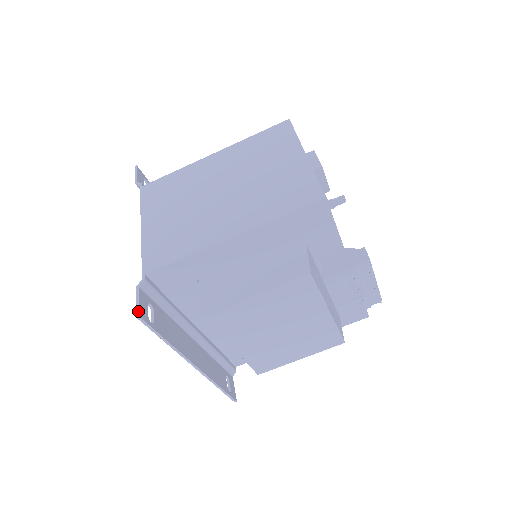
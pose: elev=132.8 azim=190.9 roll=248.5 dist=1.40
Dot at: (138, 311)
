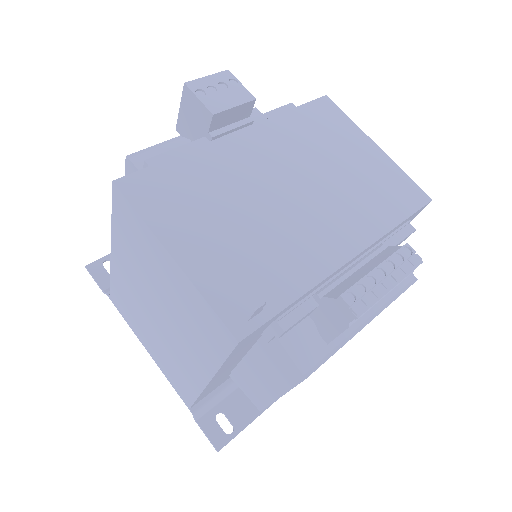
Dot at: (214, 447)
